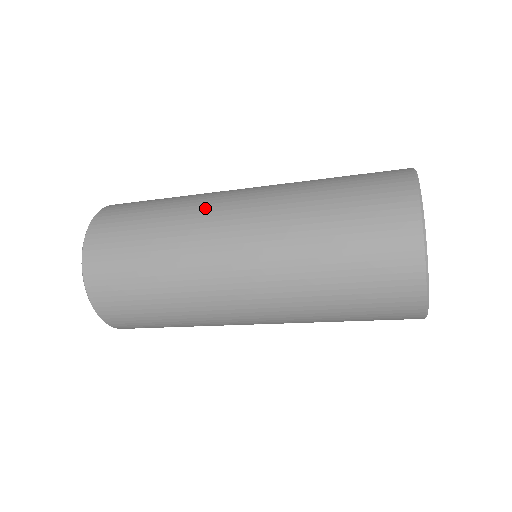
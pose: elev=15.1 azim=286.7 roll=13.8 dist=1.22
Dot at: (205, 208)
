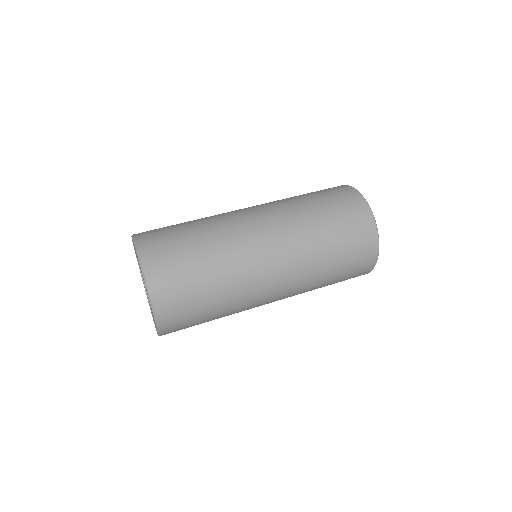
Dot at: occluded
